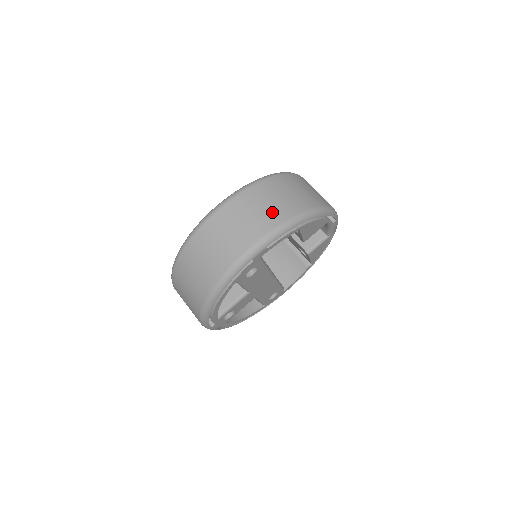
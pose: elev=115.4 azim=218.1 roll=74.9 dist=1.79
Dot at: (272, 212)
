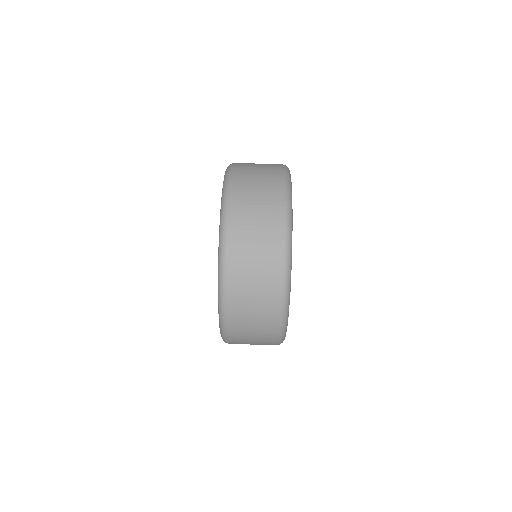
Dot at: (267, 249)
